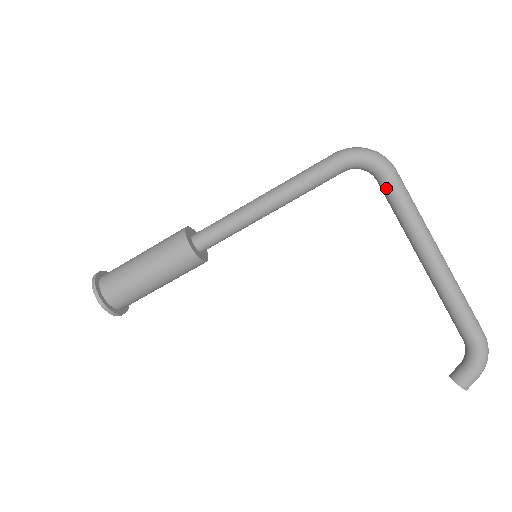
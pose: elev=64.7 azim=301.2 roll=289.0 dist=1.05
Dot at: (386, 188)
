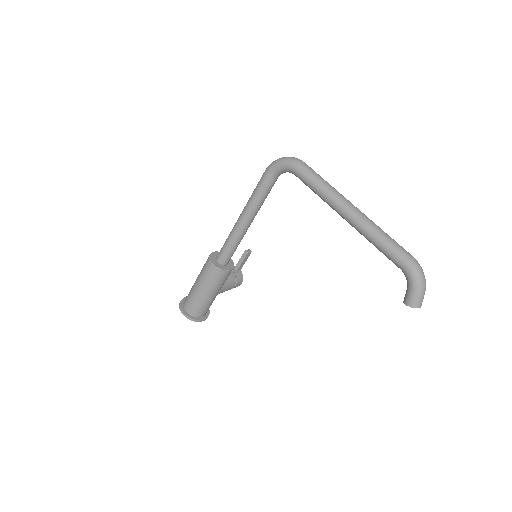
Dot at: (300, 178)
